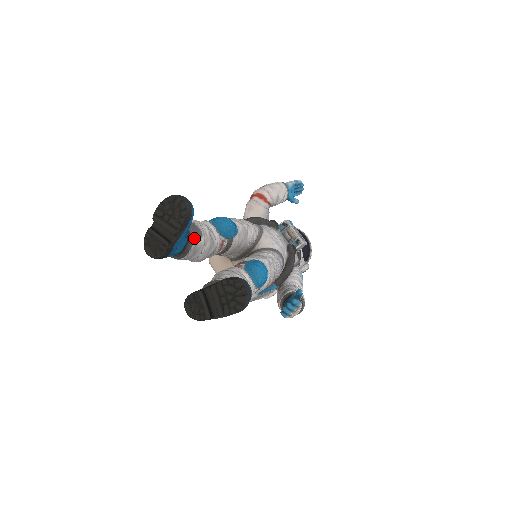
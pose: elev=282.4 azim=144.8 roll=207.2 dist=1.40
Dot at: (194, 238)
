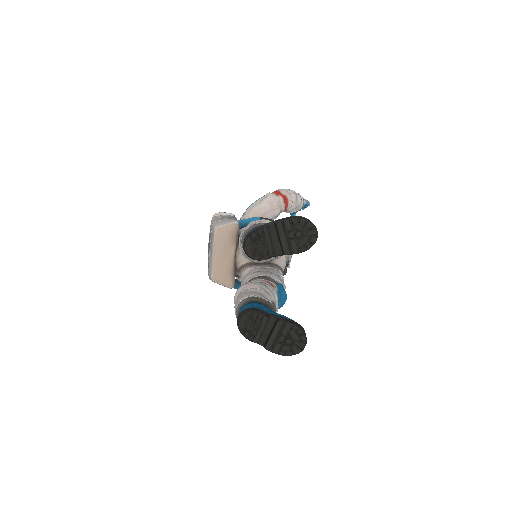
Dot at: occluded
